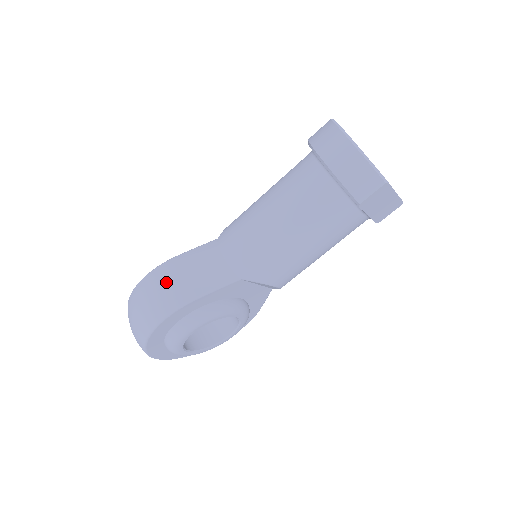
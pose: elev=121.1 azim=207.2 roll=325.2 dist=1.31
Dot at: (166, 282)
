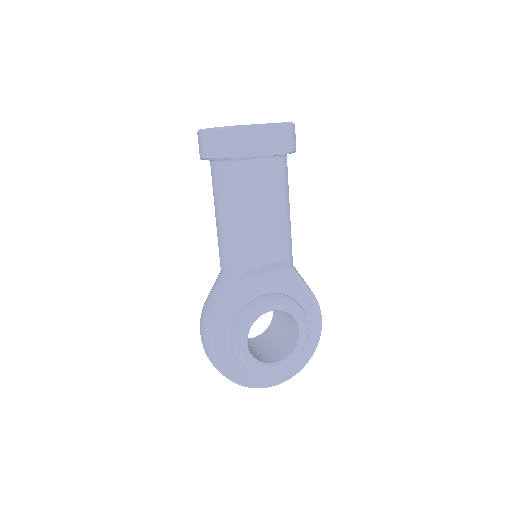
Dot at: (202, 321)
